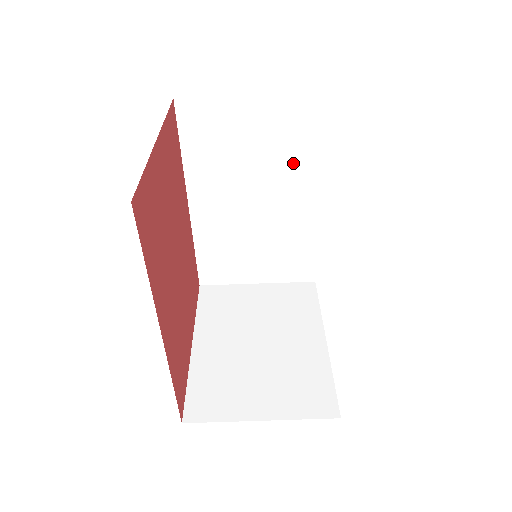
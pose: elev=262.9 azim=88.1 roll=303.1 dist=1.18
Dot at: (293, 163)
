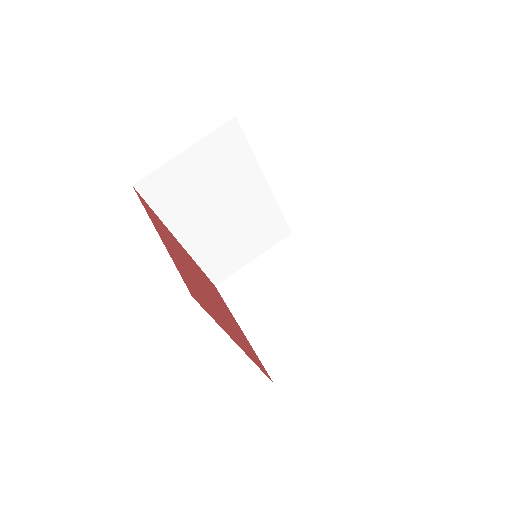
Dot at: (236, 173)
